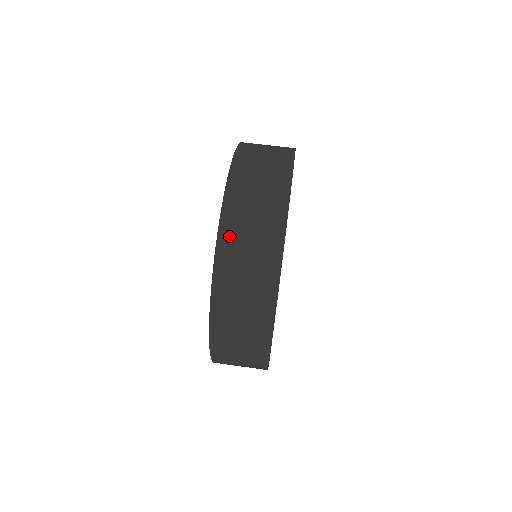
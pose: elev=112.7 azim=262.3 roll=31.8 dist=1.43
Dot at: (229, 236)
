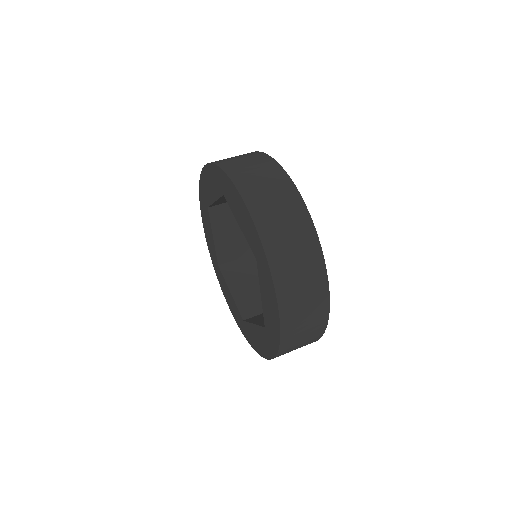
Dot at: (285, 292)
